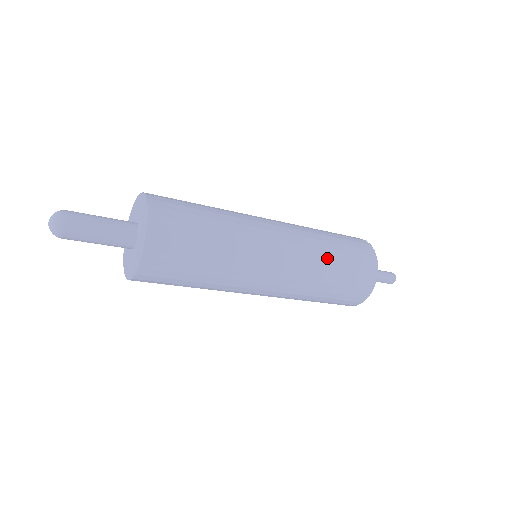
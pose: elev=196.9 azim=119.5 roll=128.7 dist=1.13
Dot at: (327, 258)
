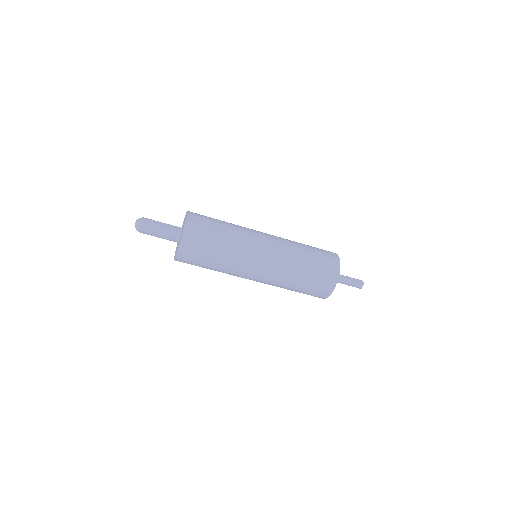
Dot at: occluded
